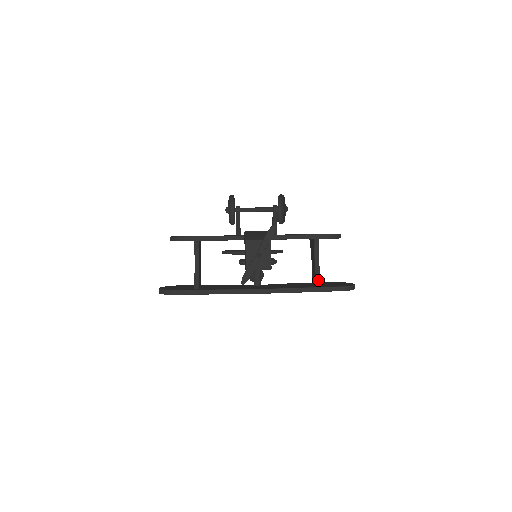
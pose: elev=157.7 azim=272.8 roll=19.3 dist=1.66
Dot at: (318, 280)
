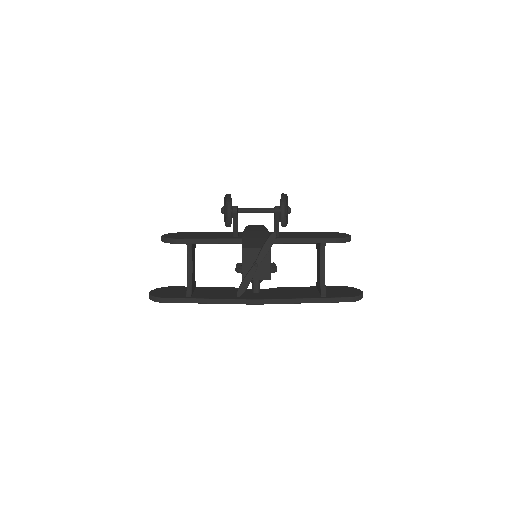
Dot at: (322, 289)
